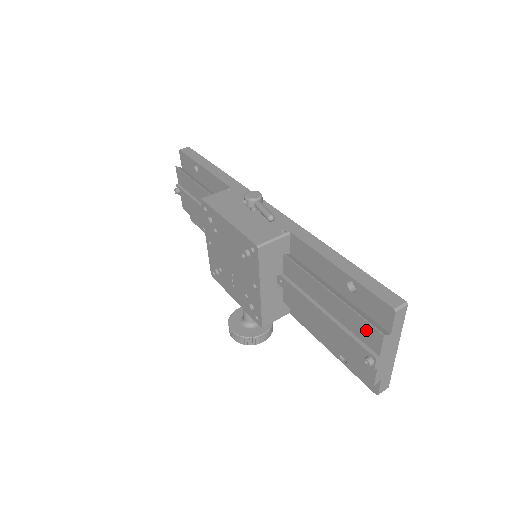
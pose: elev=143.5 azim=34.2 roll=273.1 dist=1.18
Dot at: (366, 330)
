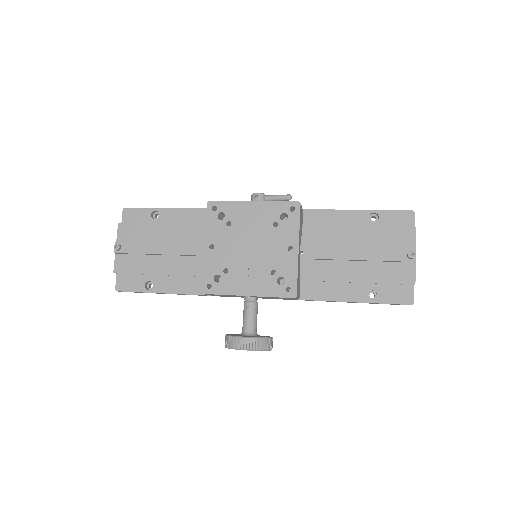
Dot at: (400, 235)
